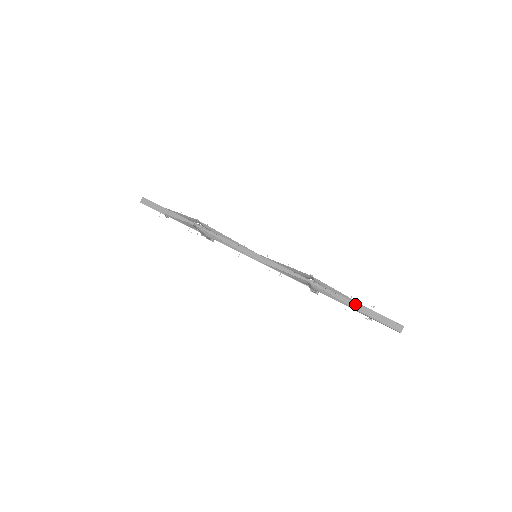
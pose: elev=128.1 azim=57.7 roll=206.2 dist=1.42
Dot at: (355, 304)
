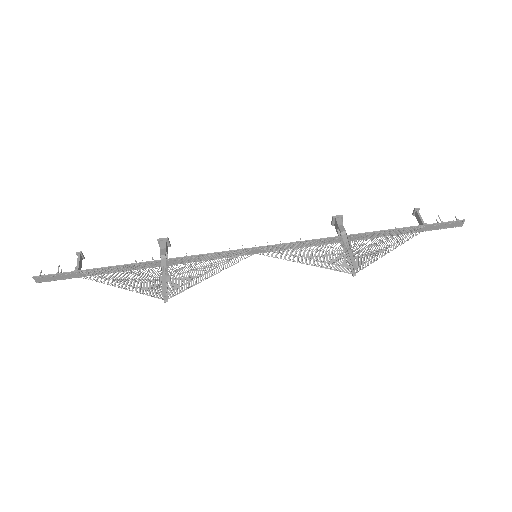
Dot at: (402, 230)
